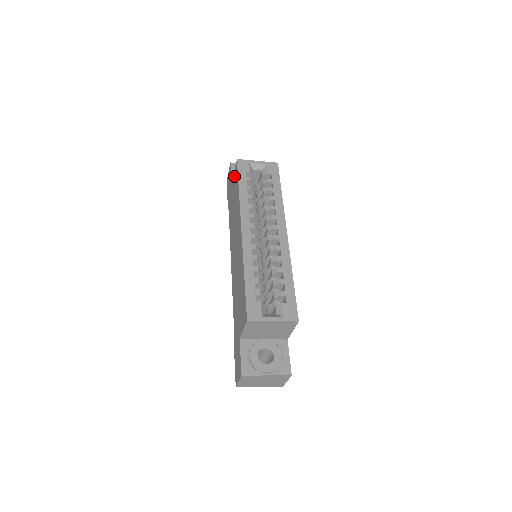
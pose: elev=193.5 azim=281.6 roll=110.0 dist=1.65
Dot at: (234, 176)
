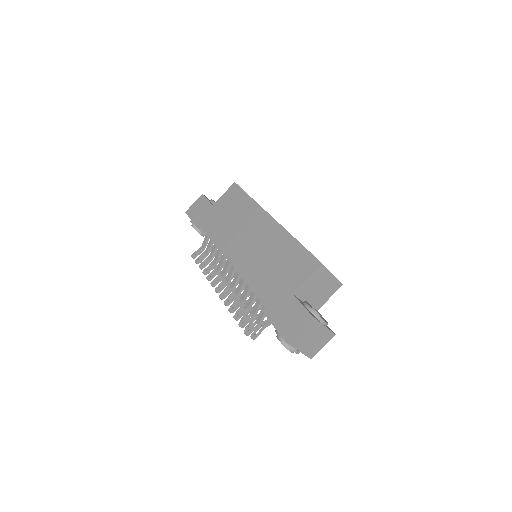
Dot at: (226, 195)
